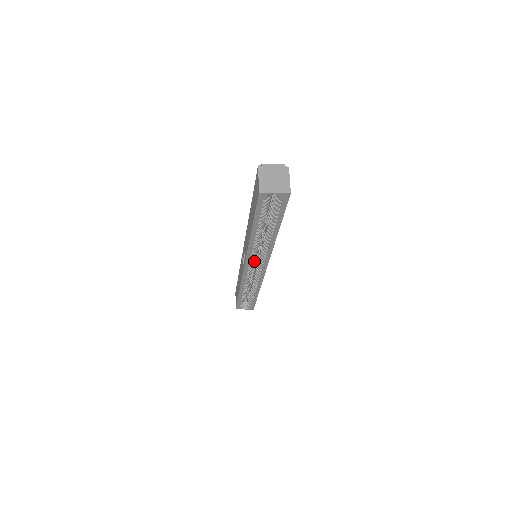
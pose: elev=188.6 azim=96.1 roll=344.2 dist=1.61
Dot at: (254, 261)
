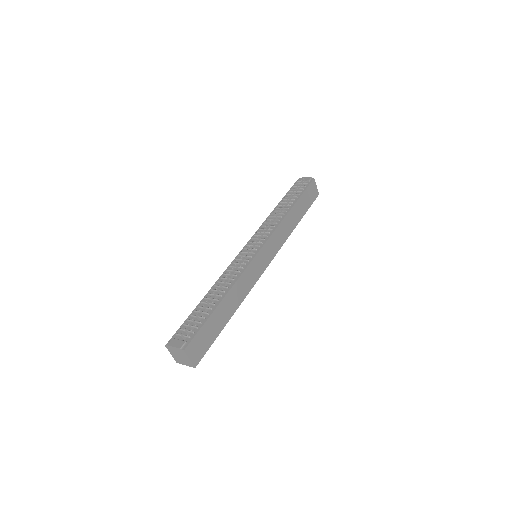
Dot at: occluded
